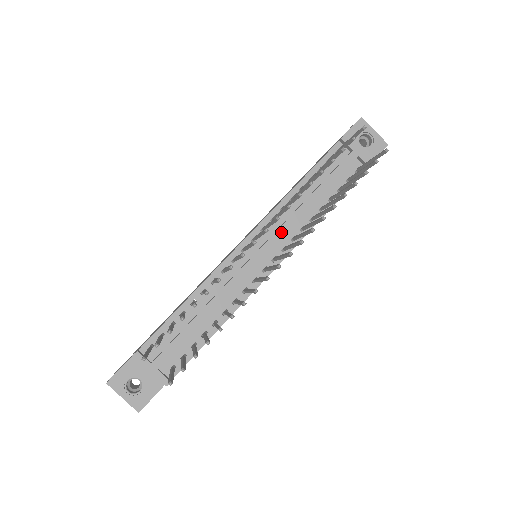
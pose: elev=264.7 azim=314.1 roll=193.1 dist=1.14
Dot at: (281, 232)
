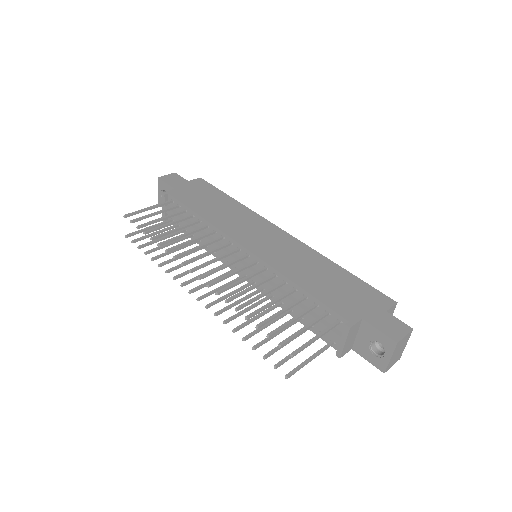
Dot at: (257, 278)
